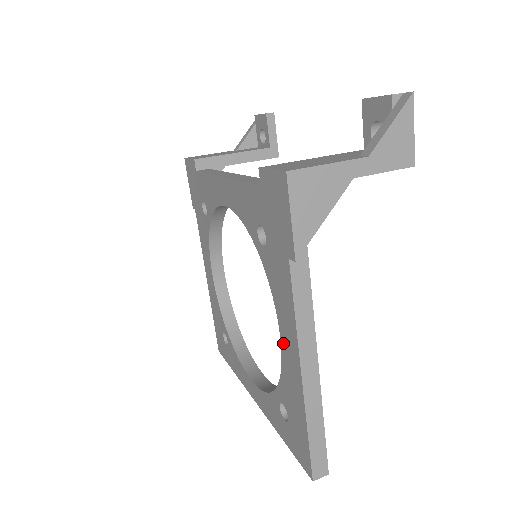
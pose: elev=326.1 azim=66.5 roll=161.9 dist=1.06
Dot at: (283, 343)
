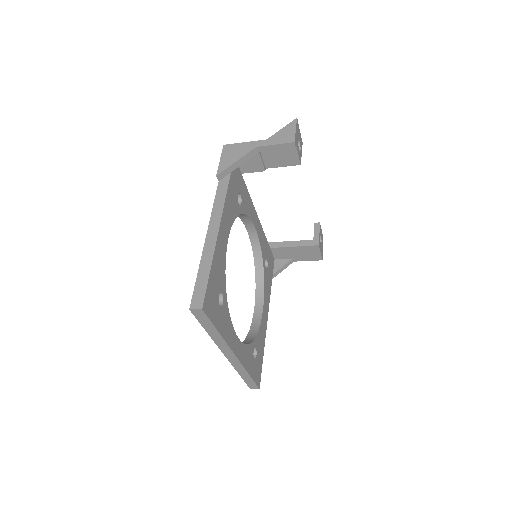
Dot at: occluded
